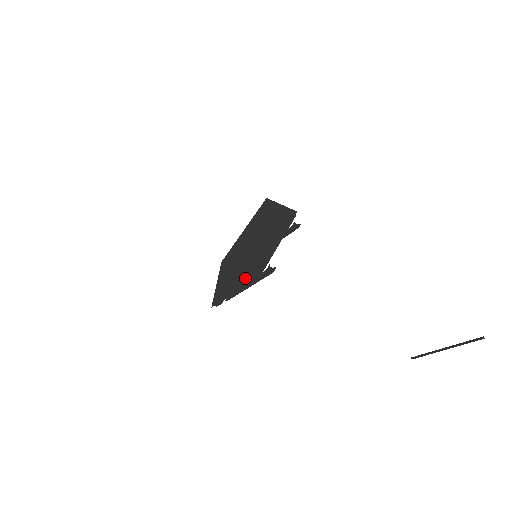
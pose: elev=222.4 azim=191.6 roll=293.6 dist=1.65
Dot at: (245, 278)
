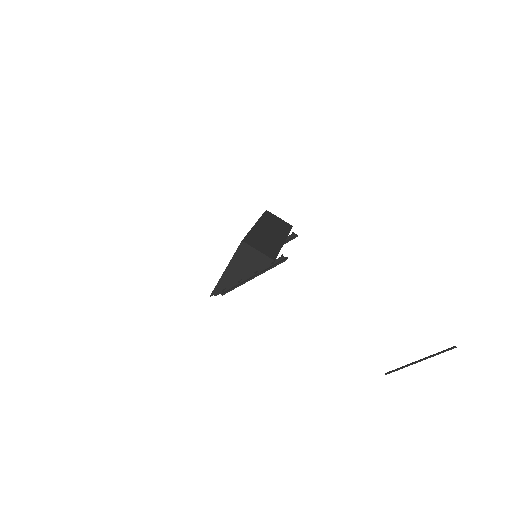
Dot at: (262, 260)
